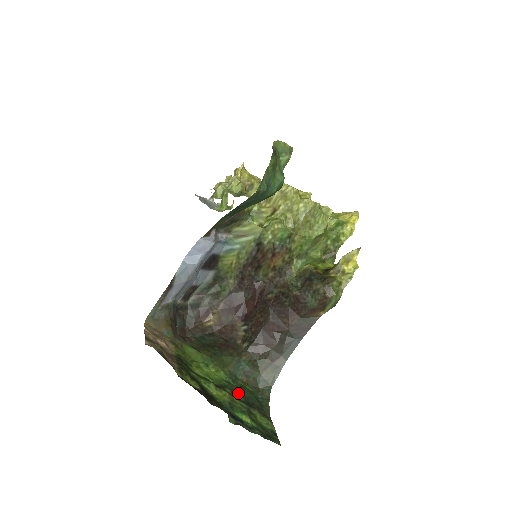
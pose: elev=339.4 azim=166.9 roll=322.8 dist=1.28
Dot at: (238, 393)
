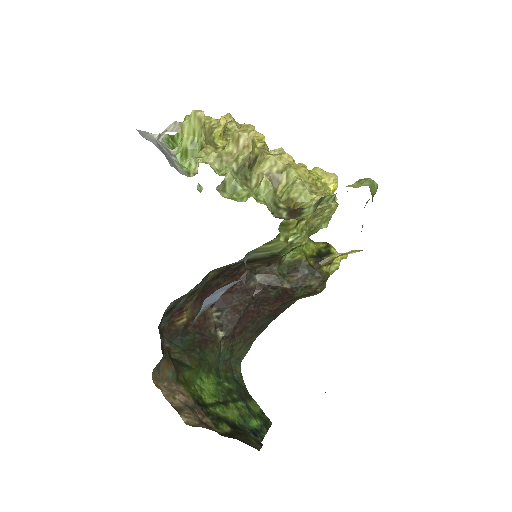
Dot at: (231, 391)
